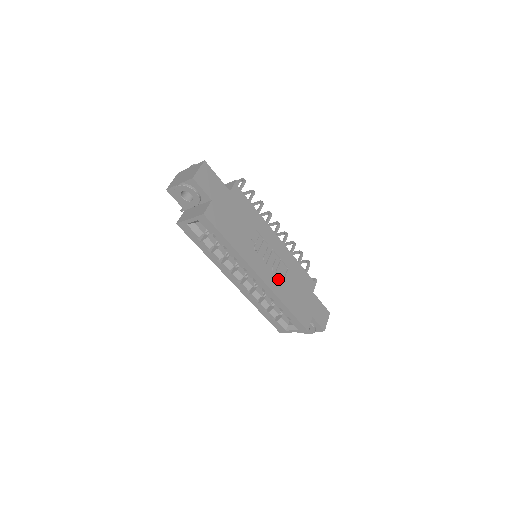
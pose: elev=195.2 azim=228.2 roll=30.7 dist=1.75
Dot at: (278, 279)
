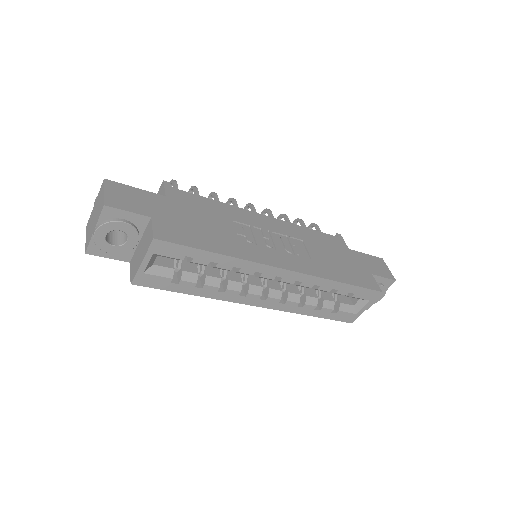
Dot at: (303, 258)
